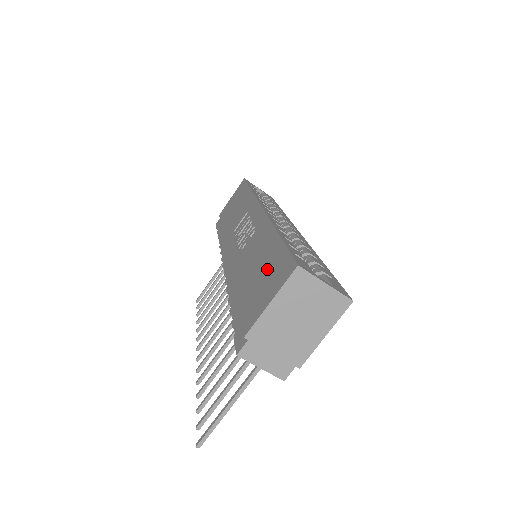
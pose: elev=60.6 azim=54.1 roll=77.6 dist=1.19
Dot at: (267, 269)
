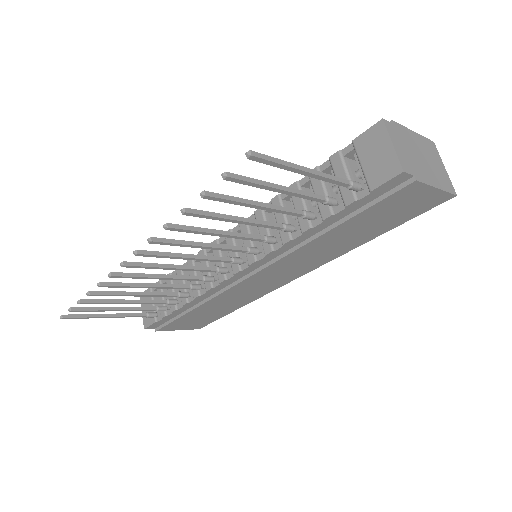
Dot at: occluded
